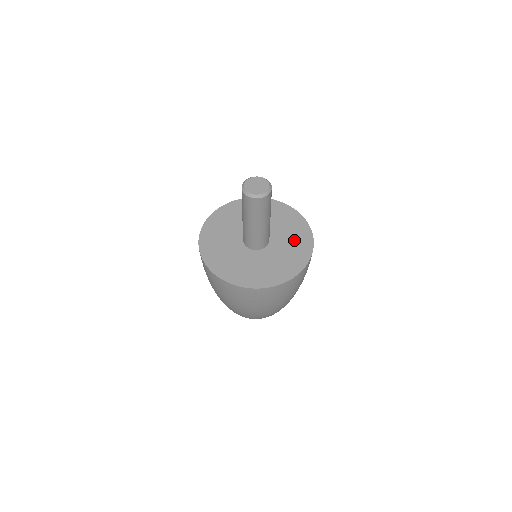
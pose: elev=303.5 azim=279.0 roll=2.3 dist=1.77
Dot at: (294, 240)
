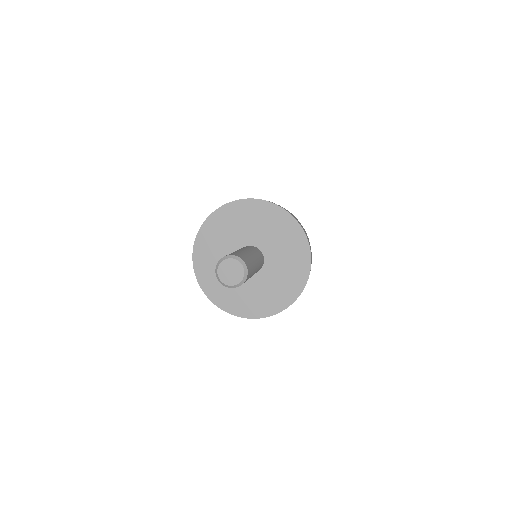
Dot at: (278, 231)
